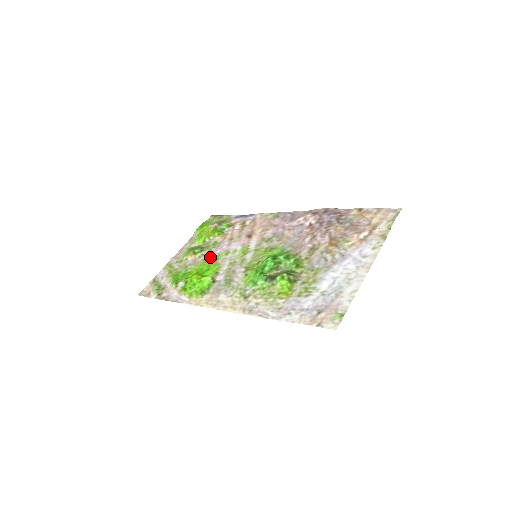
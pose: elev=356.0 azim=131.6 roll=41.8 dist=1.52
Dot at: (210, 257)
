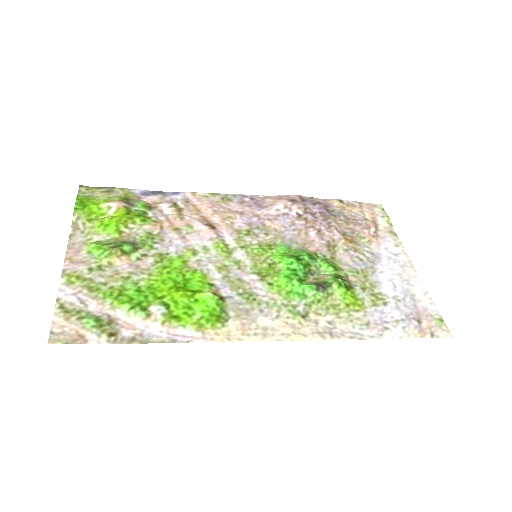
Dot at: (166, 259)
